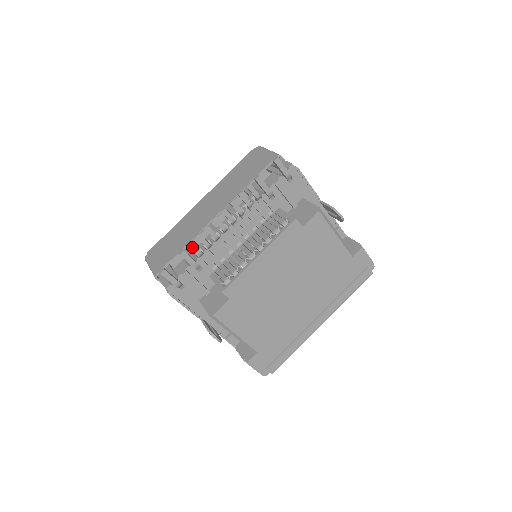
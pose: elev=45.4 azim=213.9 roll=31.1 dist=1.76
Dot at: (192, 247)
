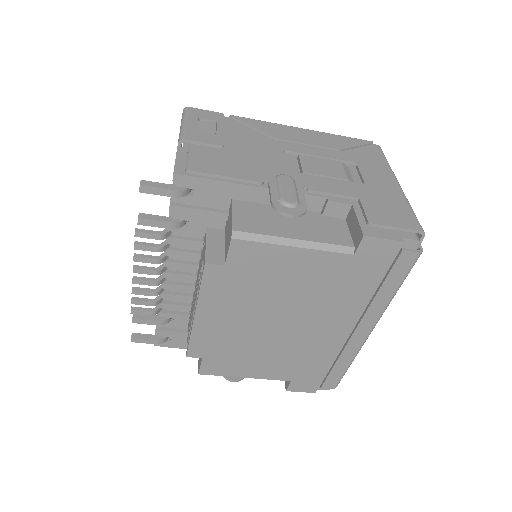
Dot at: (138, 312)
